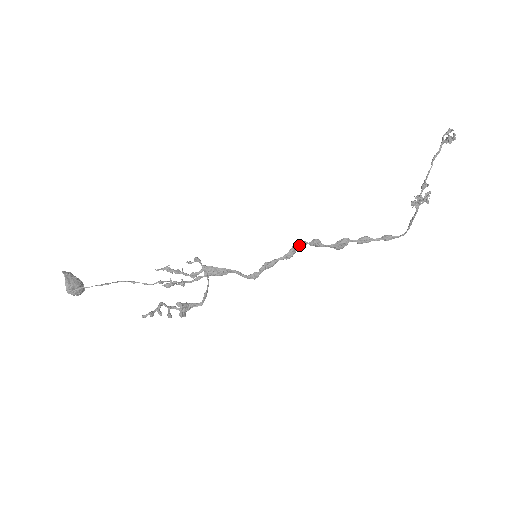
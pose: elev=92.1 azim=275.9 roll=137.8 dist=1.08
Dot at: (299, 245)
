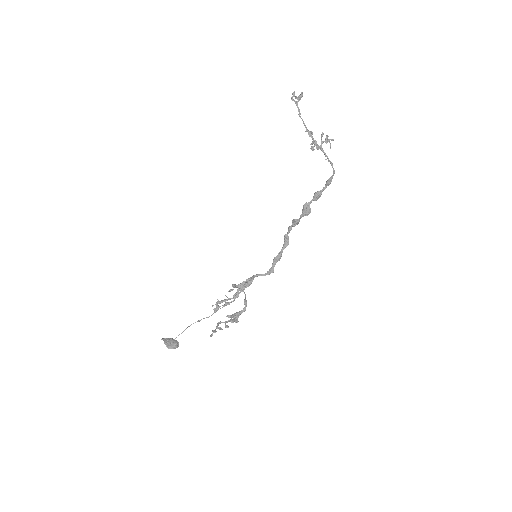
Dot at: (287, 232)
